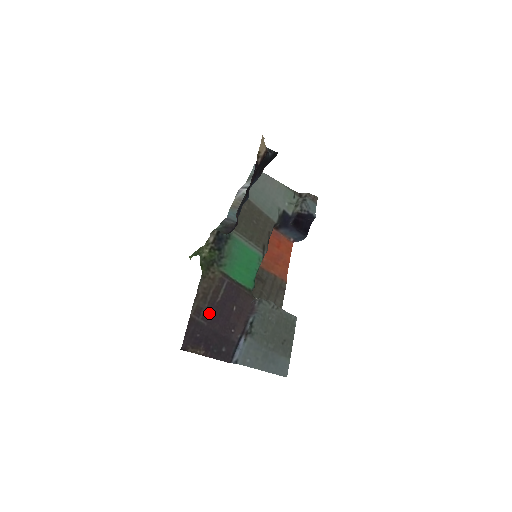
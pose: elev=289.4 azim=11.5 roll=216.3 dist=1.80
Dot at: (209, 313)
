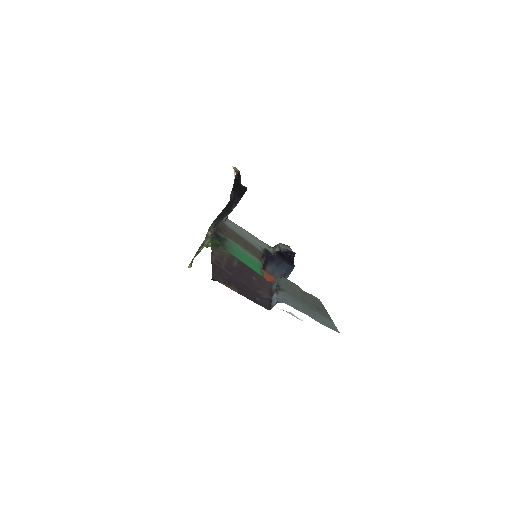
Dot at: (230, 269)
